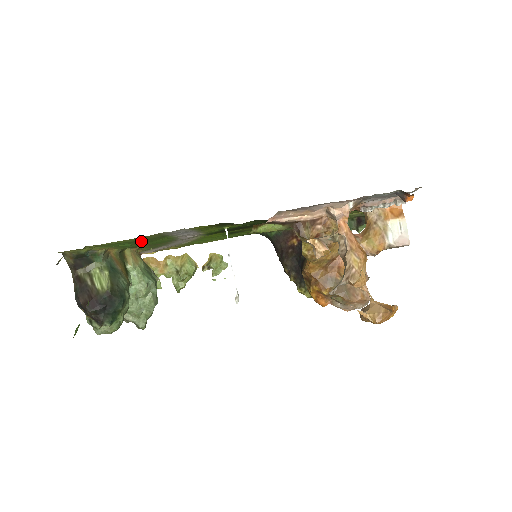
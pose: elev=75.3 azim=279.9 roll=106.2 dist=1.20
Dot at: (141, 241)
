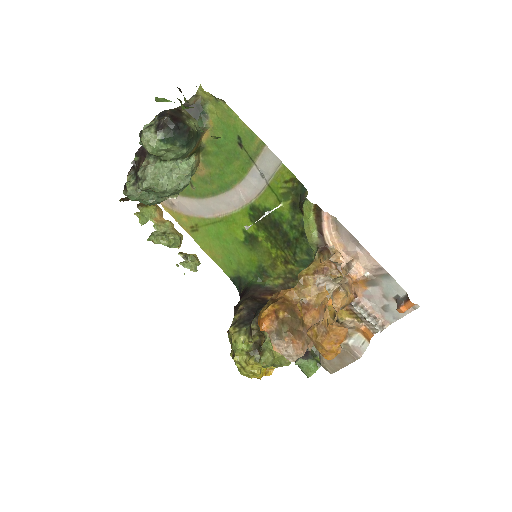
Dot at: (235, 147)
